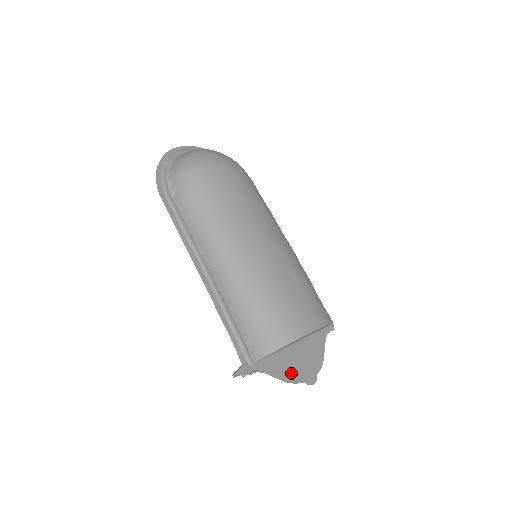
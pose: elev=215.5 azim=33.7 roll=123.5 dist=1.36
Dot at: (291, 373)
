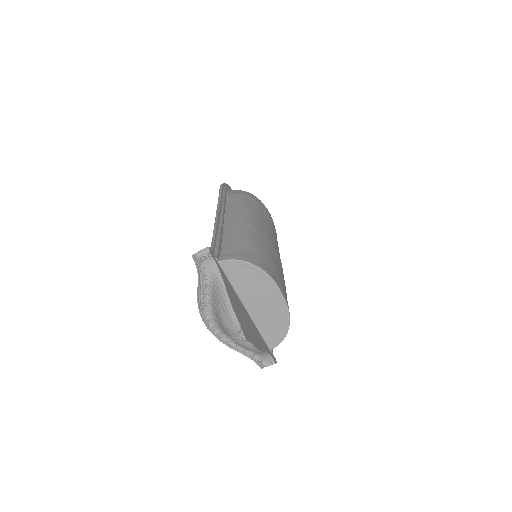
Dot at: (235, 307)
